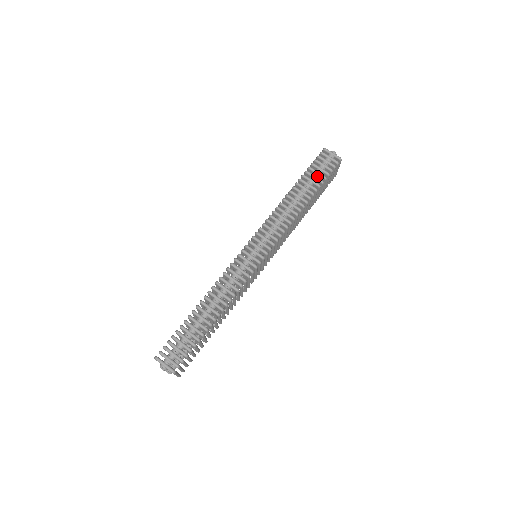
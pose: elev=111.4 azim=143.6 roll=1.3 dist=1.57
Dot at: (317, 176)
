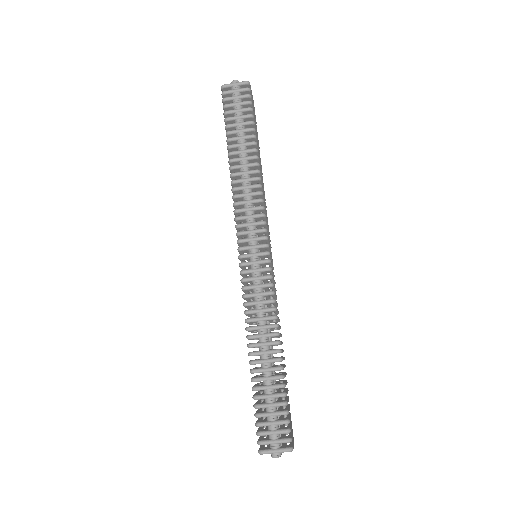
Dot at: (241, 121)
